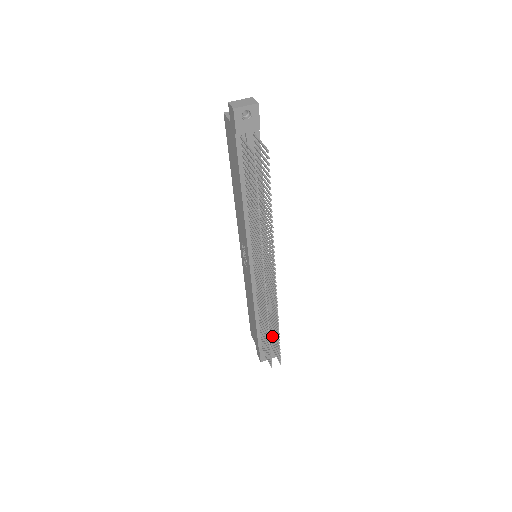
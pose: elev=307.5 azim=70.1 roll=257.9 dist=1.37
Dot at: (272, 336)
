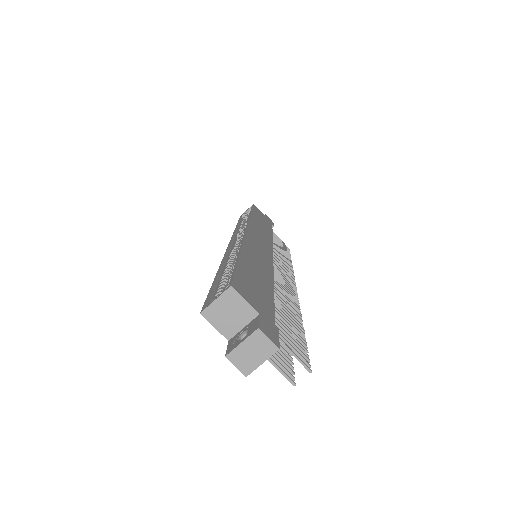
Dot at: (274, 238)
